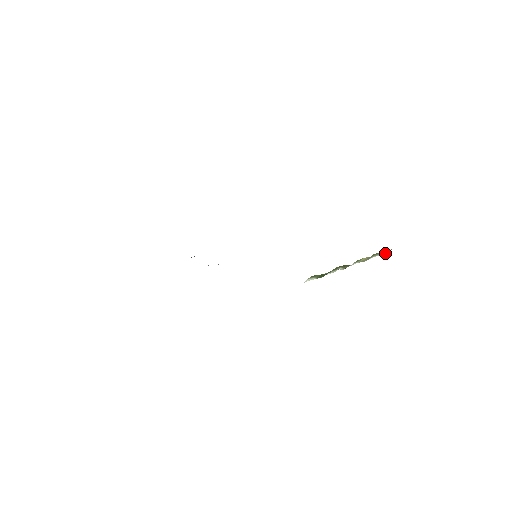
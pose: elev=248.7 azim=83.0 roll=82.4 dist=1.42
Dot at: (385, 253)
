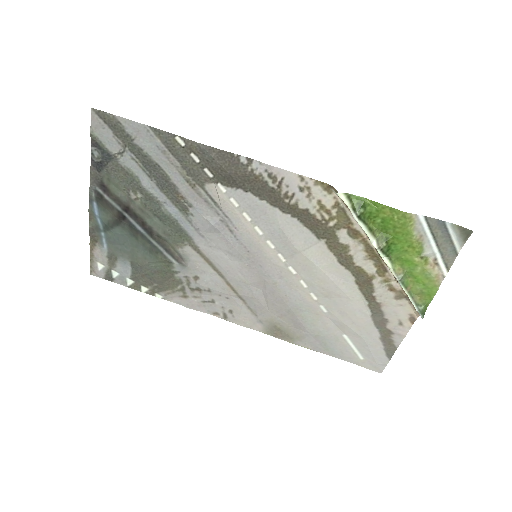
Dot at: (418, 307)
